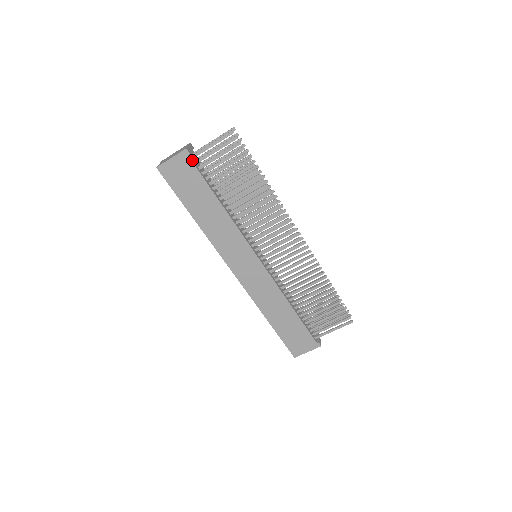
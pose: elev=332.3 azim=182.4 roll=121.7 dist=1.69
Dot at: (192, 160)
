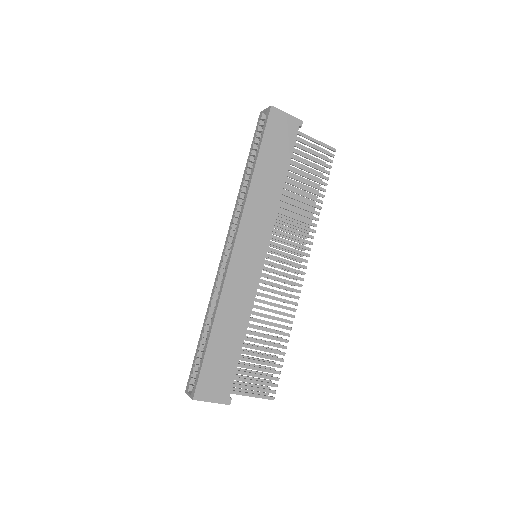
Dot at: (296, 133)
